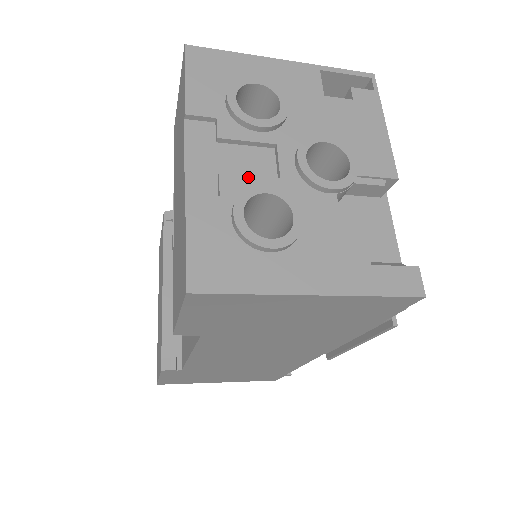
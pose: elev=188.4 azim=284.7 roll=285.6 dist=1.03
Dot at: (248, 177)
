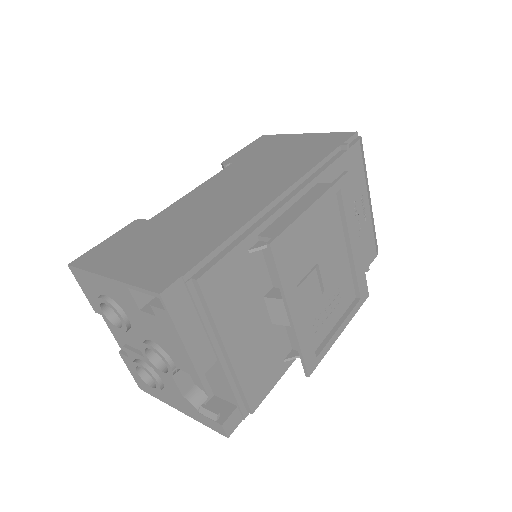
Dot at: (133, 352)
